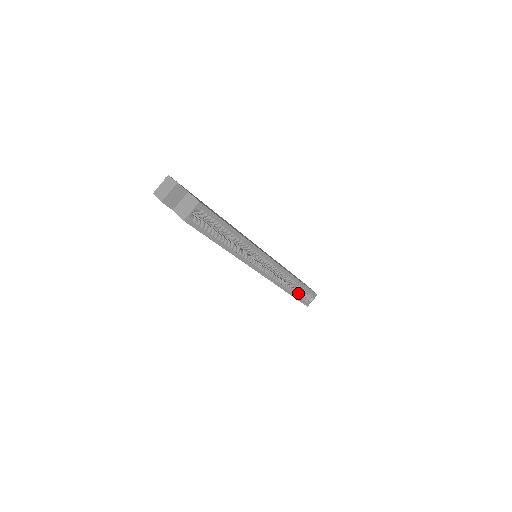
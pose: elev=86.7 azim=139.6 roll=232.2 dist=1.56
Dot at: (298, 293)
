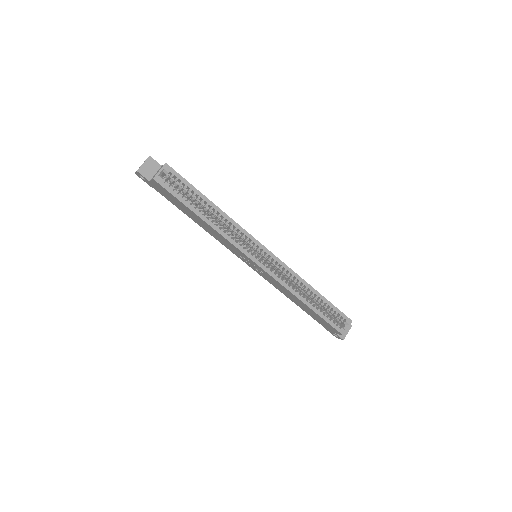
Dot at: (322, 310)
